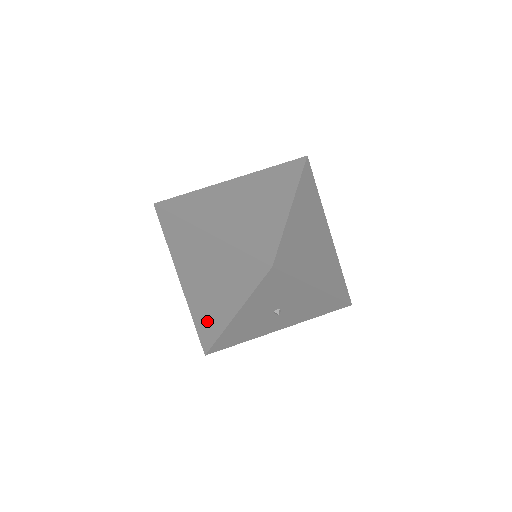
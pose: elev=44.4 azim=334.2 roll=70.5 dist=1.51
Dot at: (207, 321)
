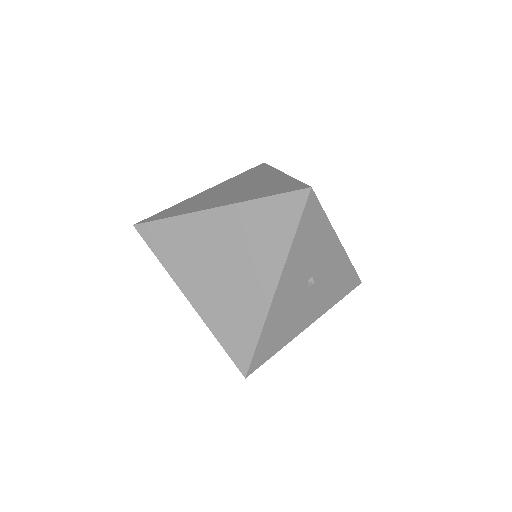
Dot at: (239, 324)
